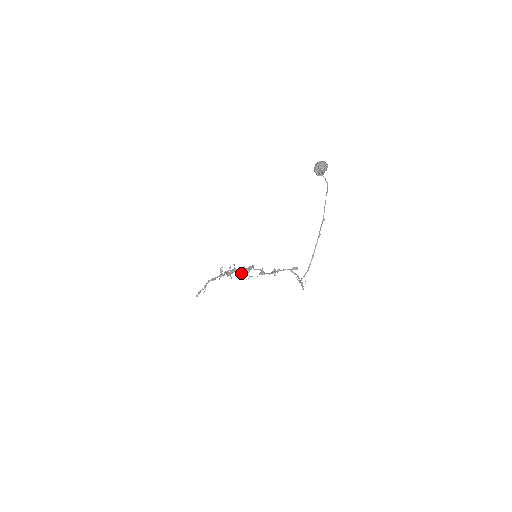
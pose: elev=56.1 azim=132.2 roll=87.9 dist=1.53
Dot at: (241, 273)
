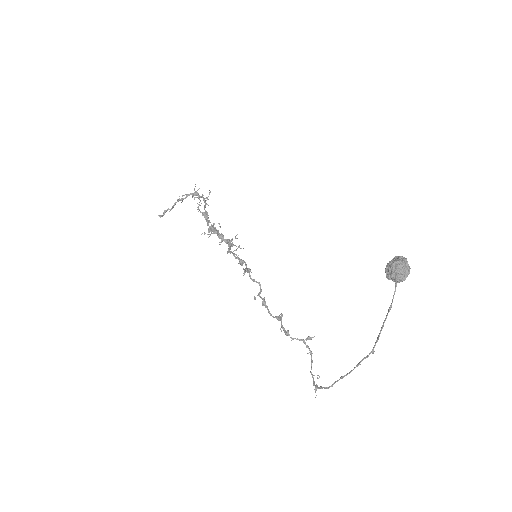
Dot at: (229, 249)
